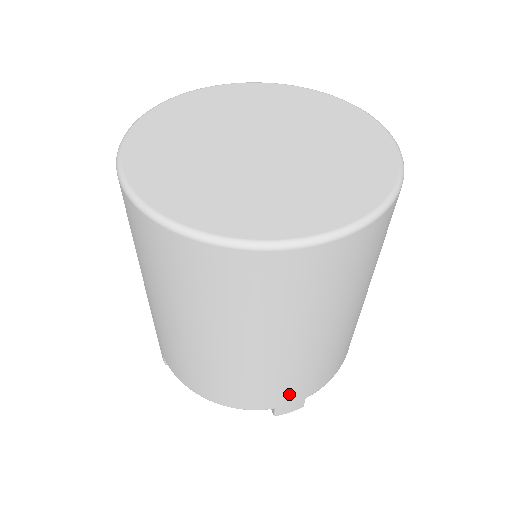
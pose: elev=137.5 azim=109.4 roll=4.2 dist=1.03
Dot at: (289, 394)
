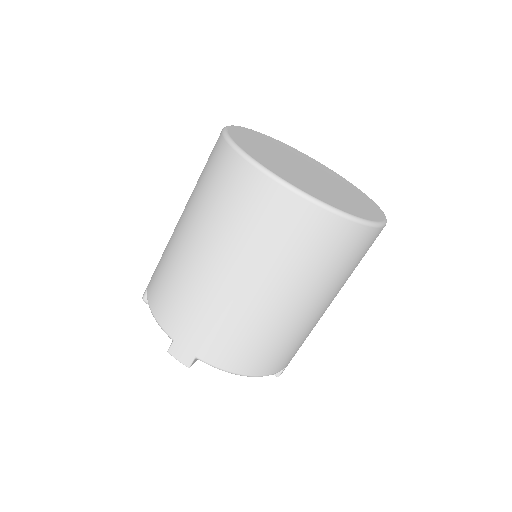
Dot at: occluded
